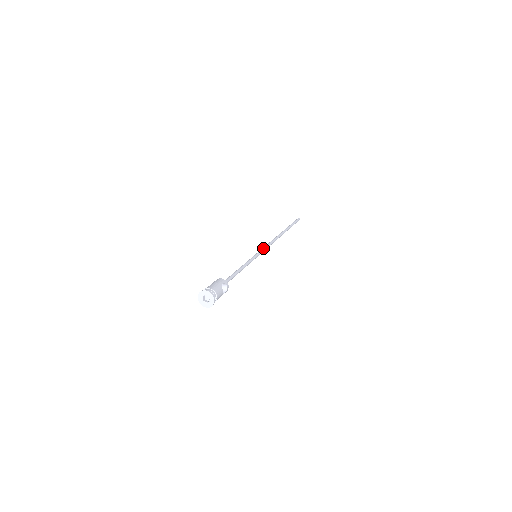
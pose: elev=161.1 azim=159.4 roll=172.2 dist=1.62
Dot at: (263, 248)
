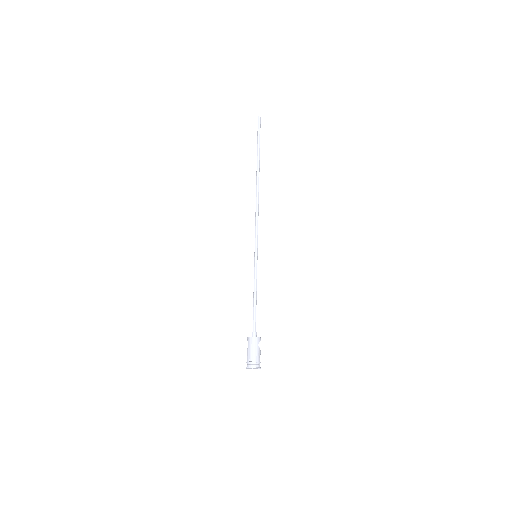
Dot at: (256, 236)
